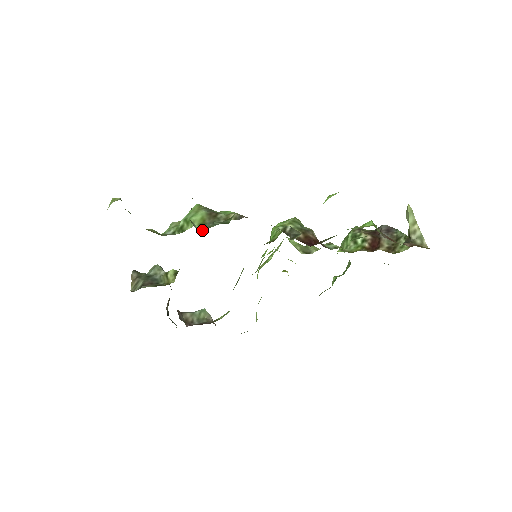
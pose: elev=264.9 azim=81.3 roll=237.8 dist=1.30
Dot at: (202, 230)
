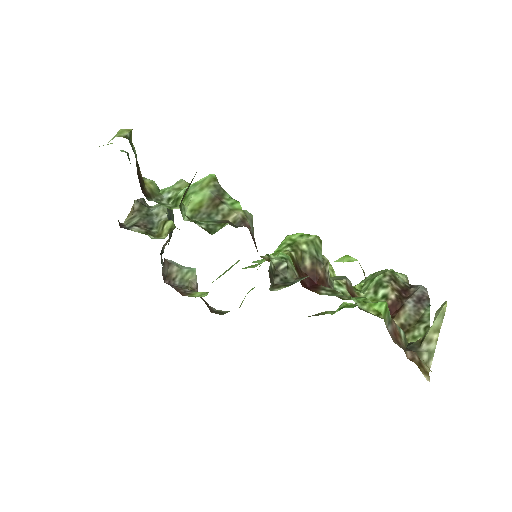
Dot at: (190, 220)
